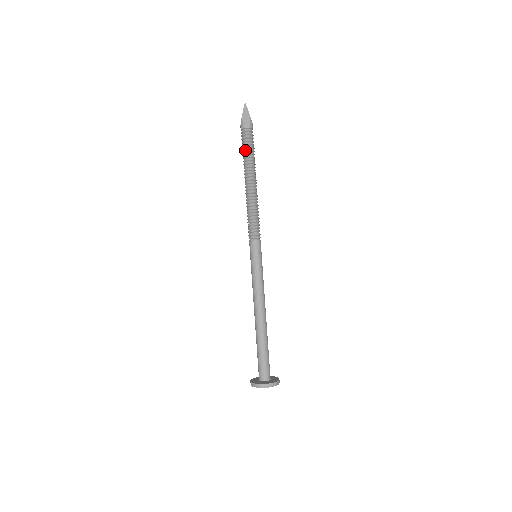
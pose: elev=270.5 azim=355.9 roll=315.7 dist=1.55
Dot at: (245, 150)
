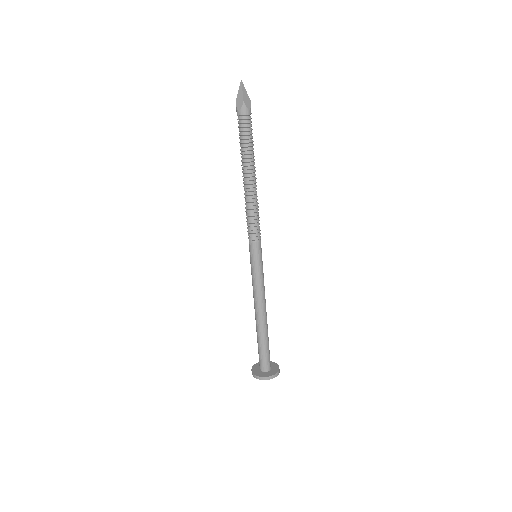
Dot at: (239, 142)
